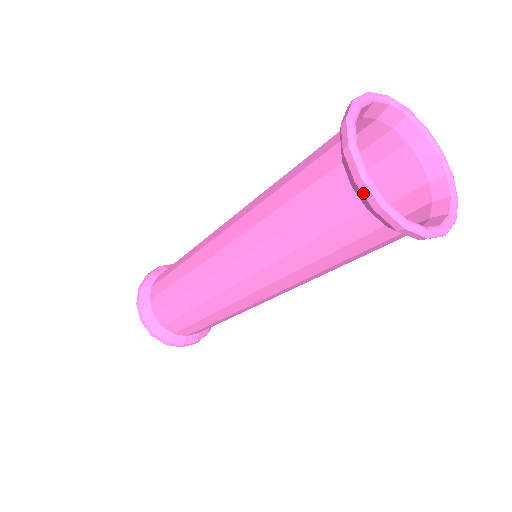
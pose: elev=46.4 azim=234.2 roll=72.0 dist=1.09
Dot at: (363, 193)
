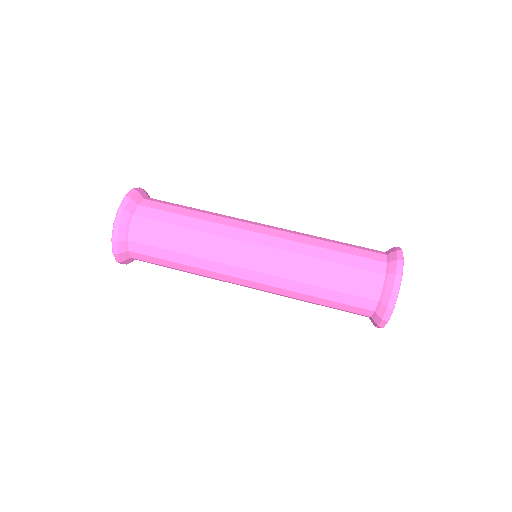
Dot at: (381, 322)
